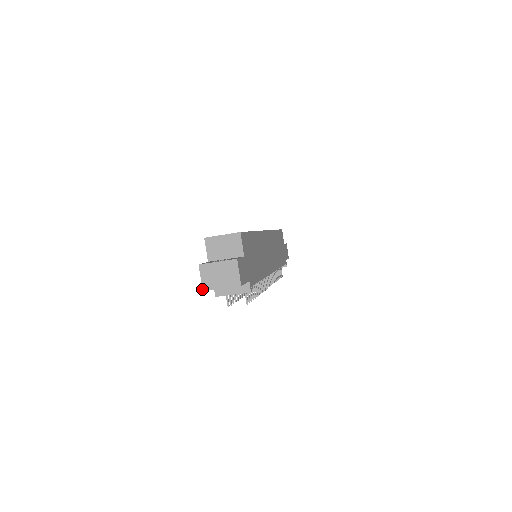
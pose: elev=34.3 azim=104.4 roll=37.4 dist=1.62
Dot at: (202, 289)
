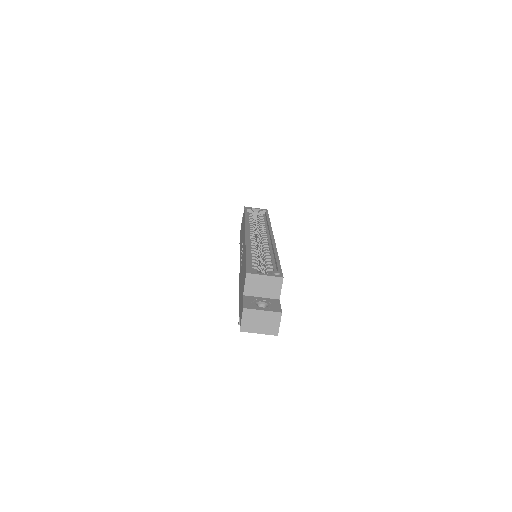
Dot at: (240, 330)
